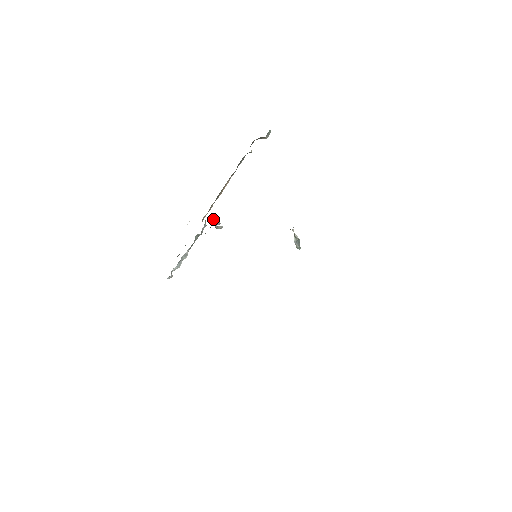
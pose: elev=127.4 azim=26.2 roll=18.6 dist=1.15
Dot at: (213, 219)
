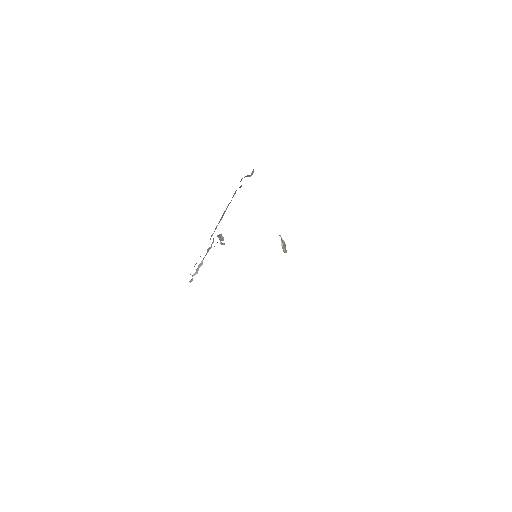
Dot at: (219, 236)
